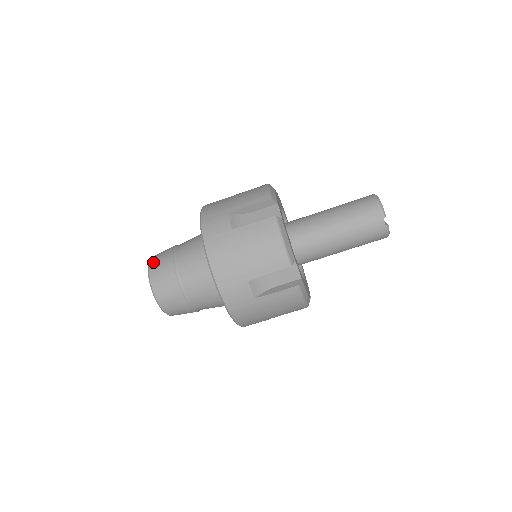
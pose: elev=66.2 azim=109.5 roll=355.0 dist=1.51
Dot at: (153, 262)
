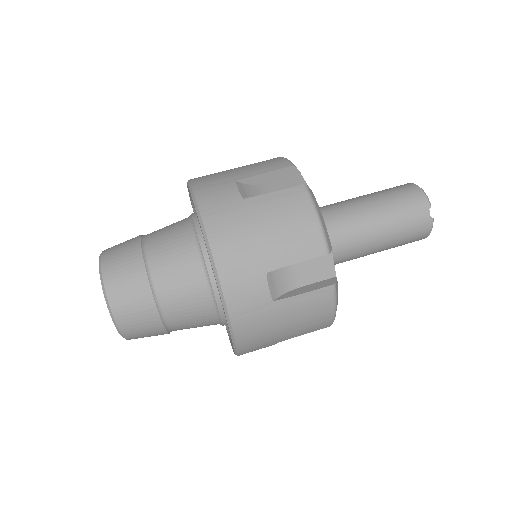
Dot at: (108, 253)
